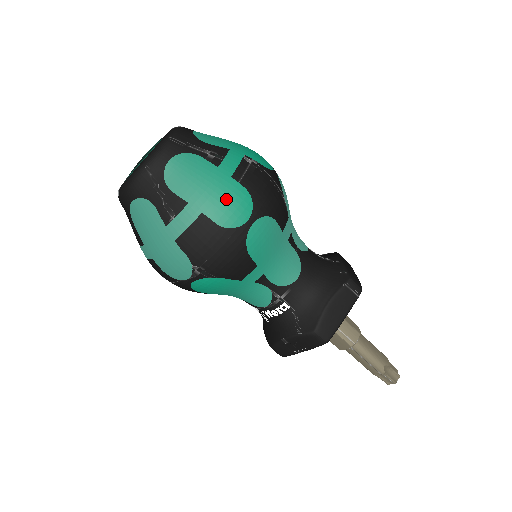
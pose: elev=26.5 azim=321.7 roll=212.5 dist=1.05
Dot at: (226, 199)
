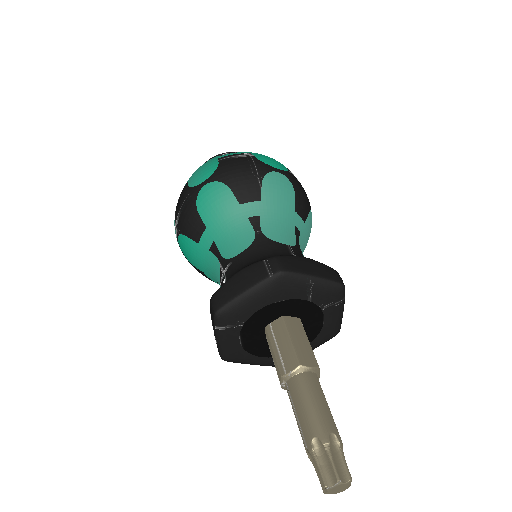
Dot at: (202, 169)
